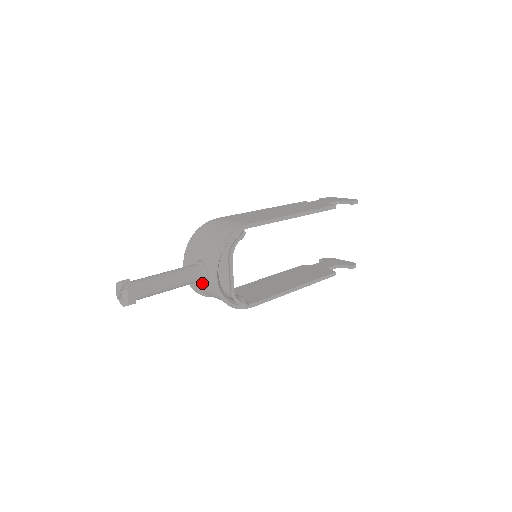
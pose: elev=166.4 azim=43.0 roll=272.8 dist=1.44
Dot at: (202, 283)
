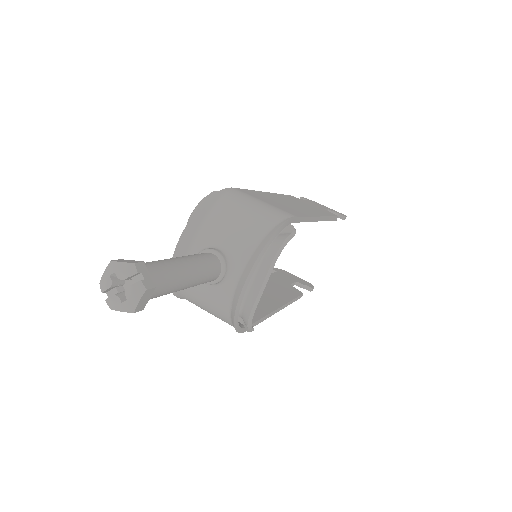
Dot at: occluded
